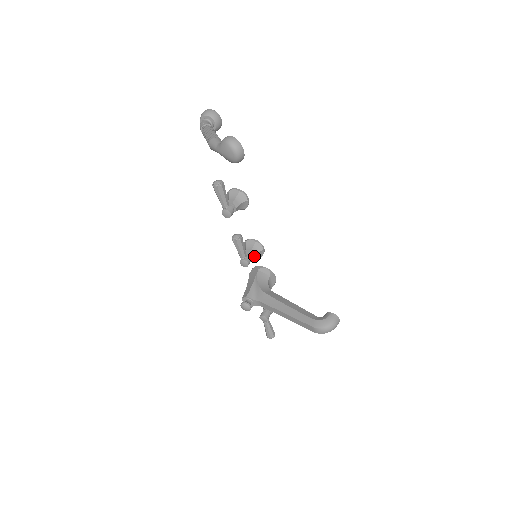
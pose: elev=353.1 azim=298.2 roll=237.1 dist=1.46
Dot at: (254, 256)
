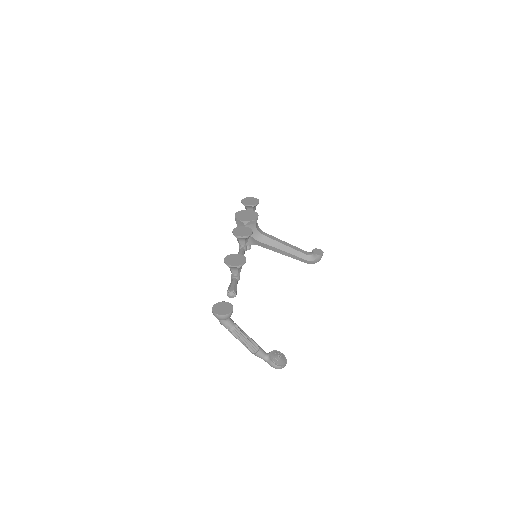
Dot at: (247, 240)
